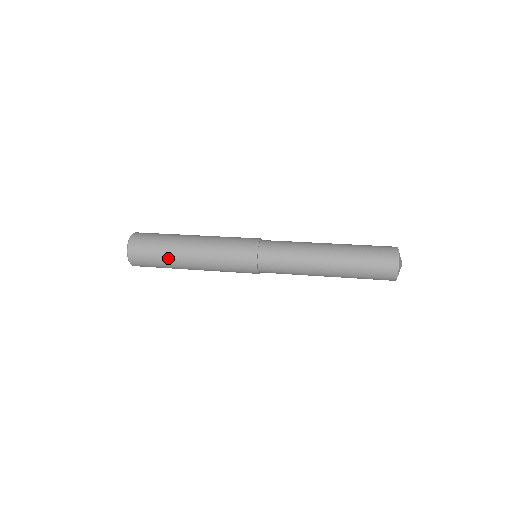
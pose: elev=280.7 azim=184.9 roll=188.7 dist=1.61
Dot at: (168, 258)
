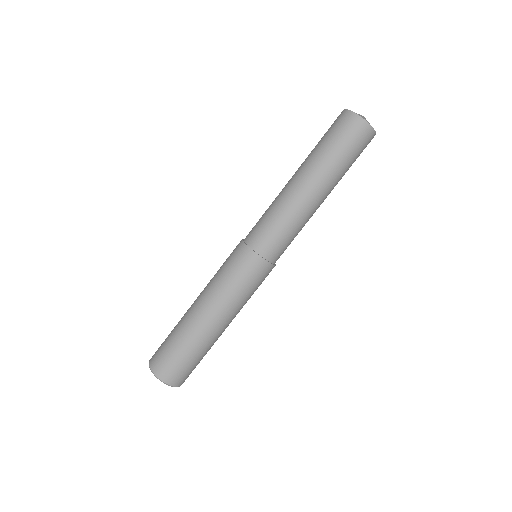
Dot at: (182, 333)
